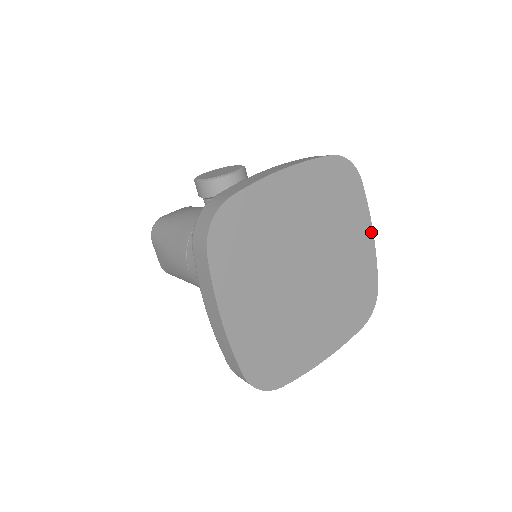
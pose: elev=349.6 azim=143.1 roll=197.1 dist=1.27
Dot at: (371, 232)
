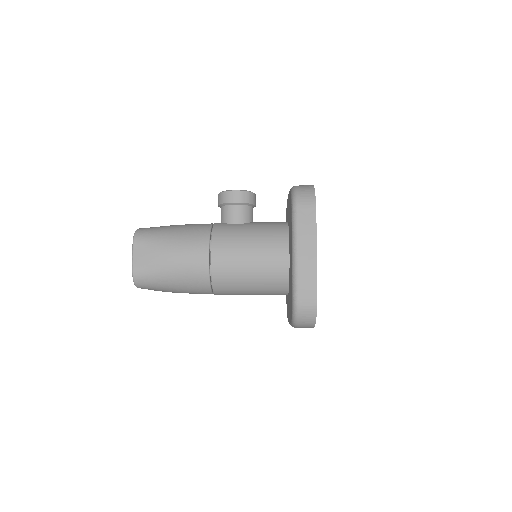
Dot at: occluded
